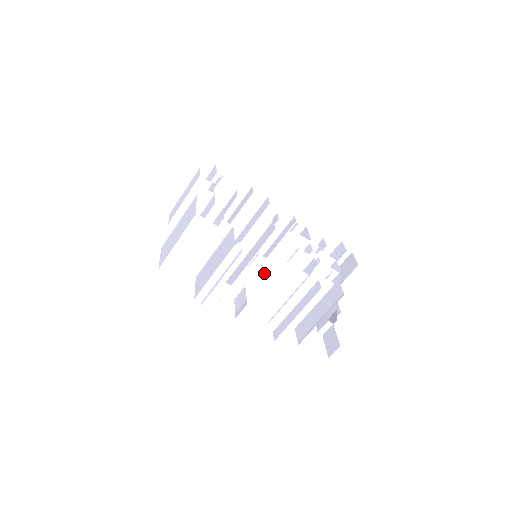
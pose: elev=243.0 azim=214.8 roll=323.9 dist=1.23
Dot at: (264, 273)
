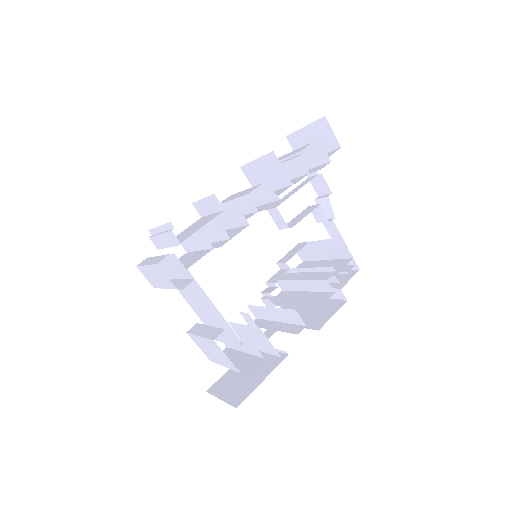
Dot at: (290, 304)
